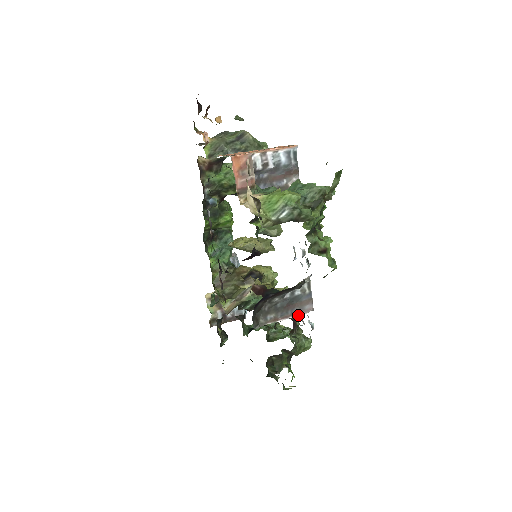
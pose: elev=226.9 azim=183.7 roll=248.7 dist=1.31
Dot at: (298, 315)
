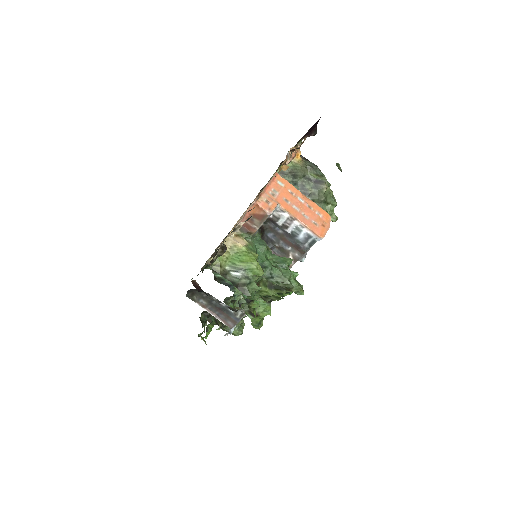
Dot at: (220, 320)
